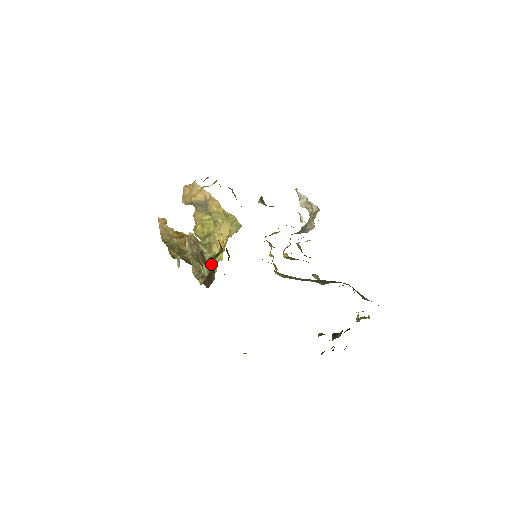
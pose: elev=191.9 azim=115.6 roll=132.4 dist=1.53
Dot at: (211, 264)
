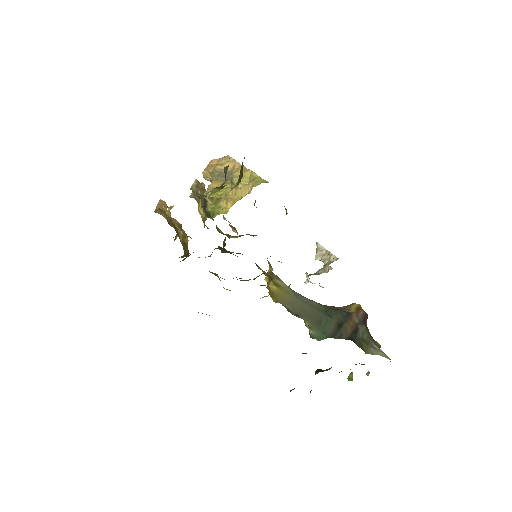
Dot at: (219, 189)
